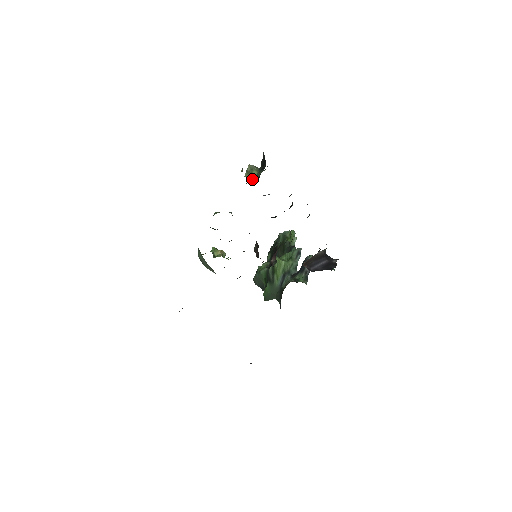
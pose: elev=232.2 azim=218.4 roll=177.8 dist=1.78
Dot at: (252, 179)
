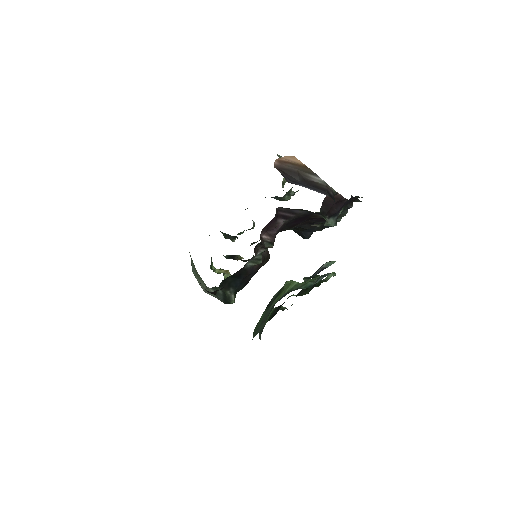
Dot at: (280, 156)
